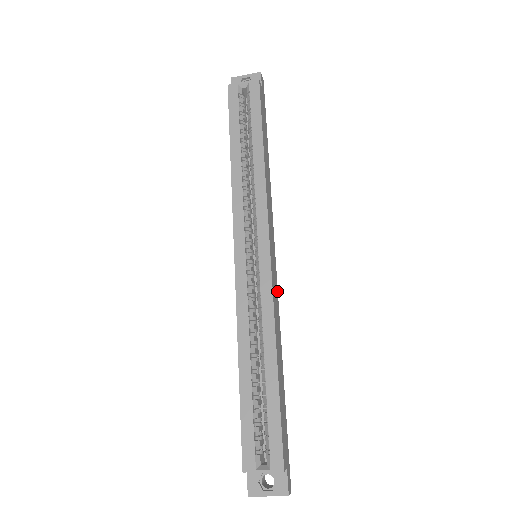
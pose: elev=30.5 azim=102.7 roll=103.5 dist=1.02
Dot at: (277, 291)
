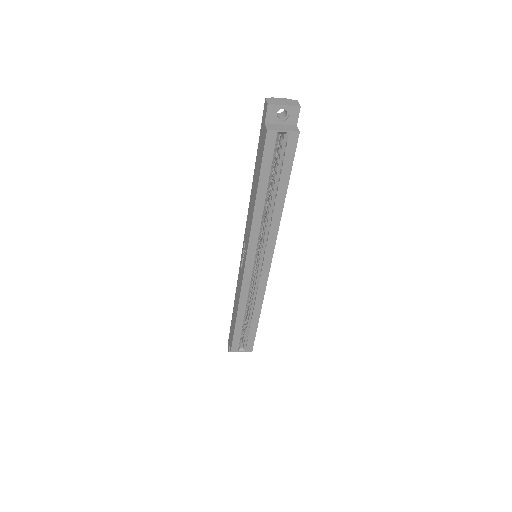
Dot at: occluded
